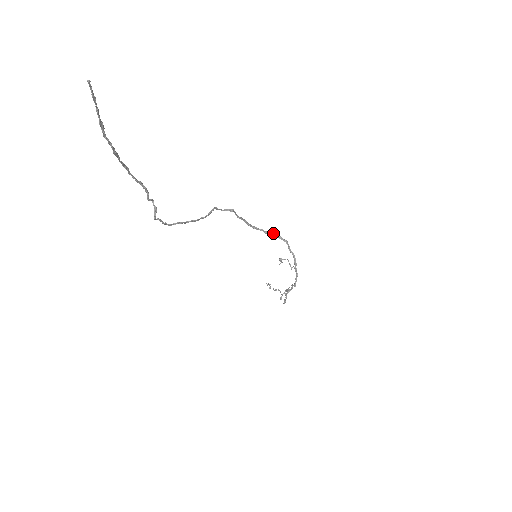
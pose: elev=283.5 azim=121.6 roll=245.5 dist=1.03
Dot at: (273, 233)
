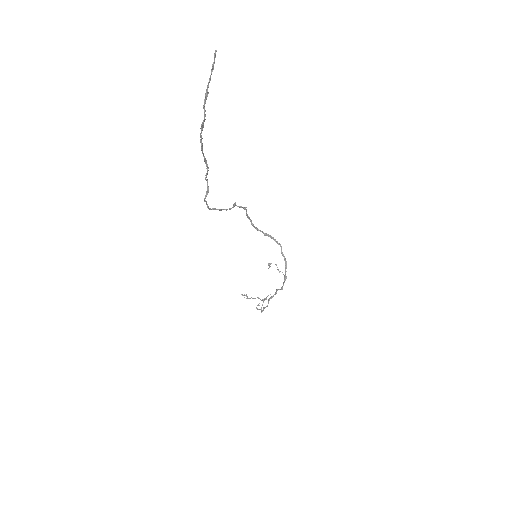
Dot at: (270, 236)
